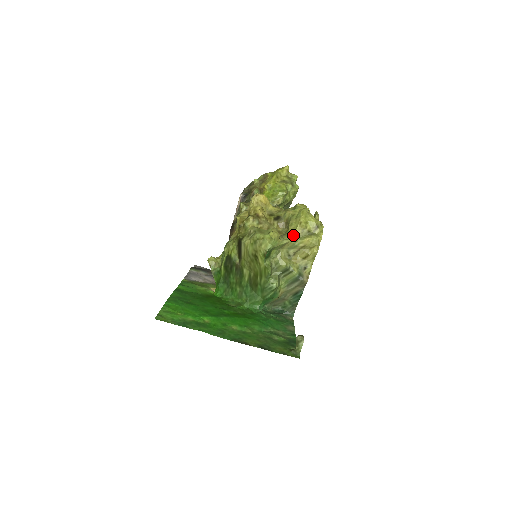
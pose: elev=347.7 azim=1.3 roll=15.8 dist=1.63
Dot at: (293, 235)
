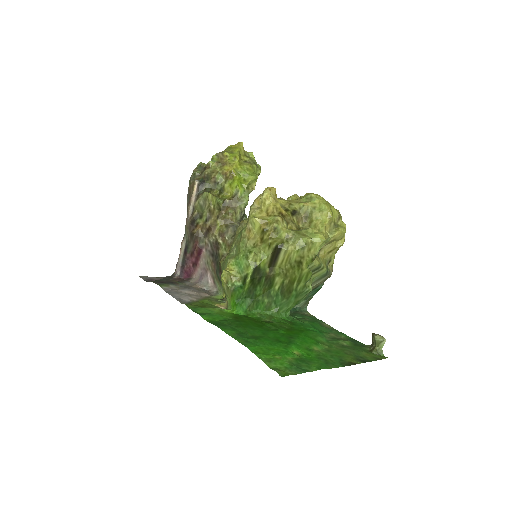
Dot at: (325, 231)
